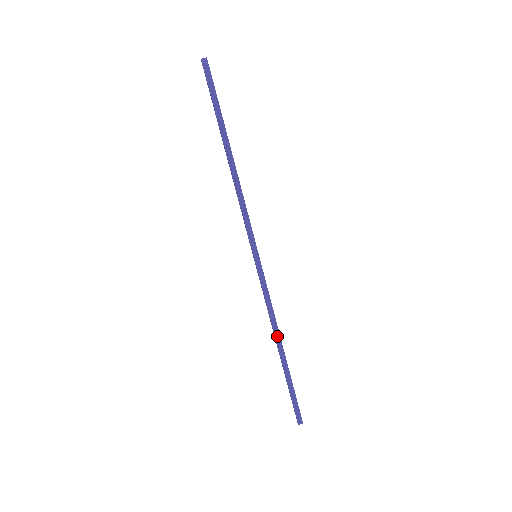
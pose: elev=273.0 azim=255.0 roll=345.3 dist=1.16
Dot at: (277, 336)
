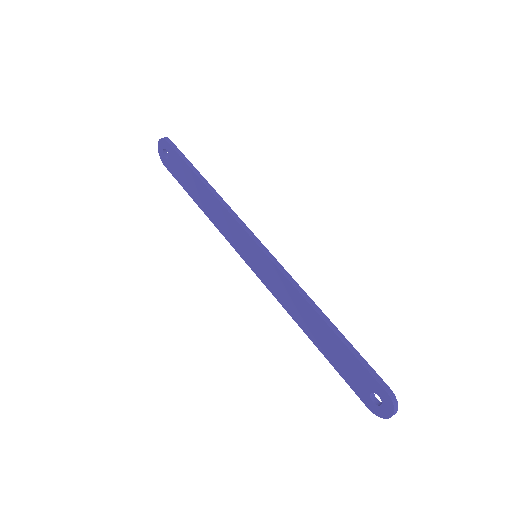
Dot at: (314, 306)
